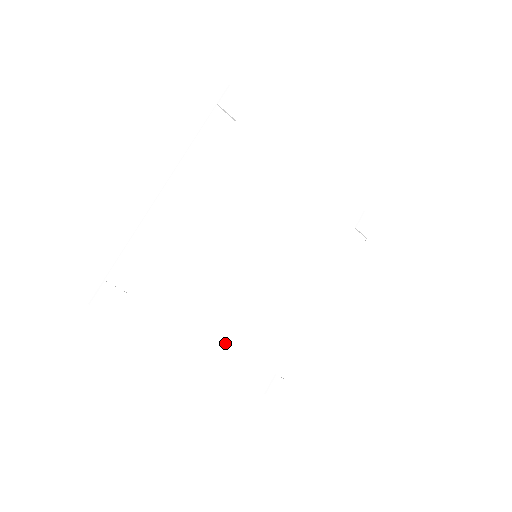
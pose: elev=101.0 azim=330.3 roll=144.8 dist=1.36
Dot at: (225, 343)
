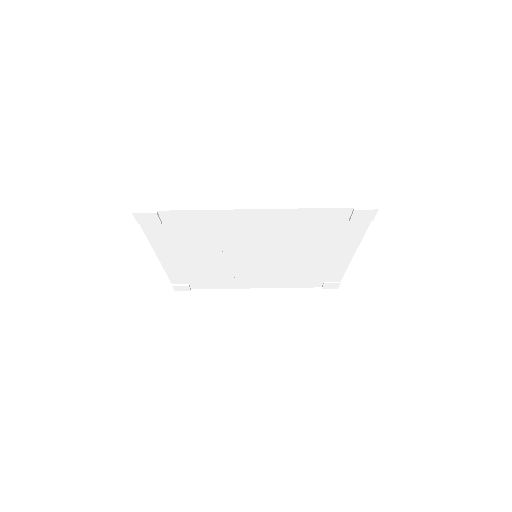
Dot at: (183, 264)
